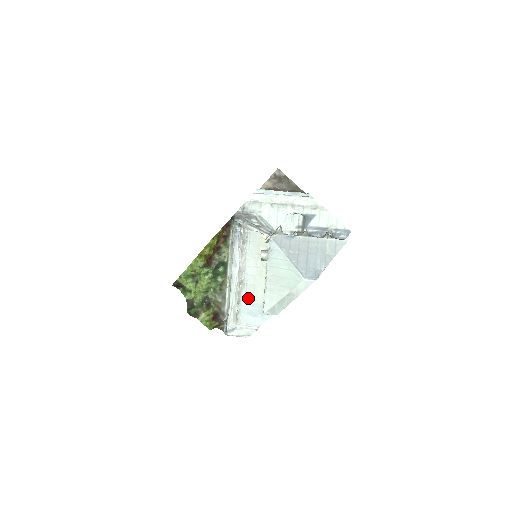
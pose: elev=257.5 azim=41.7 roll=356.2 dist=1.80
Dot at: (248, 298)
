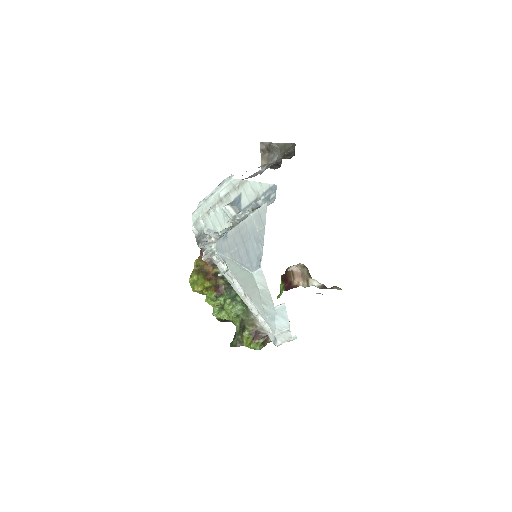
Dot at: occluded
